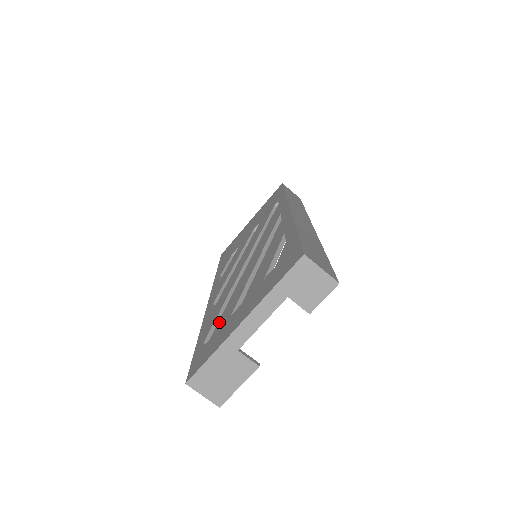
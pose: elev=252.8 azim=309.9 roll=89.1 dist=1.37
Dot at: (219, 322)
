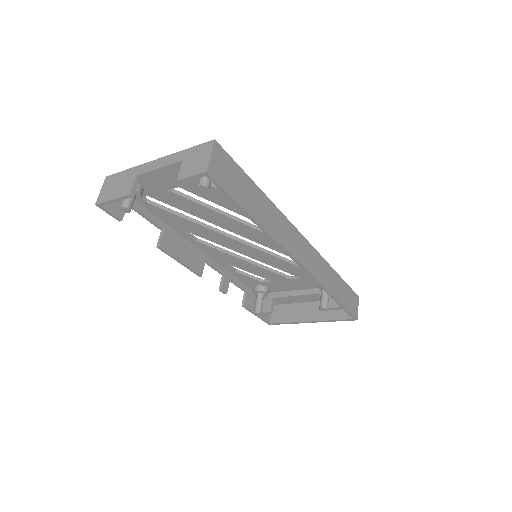
Dot at: occluded
